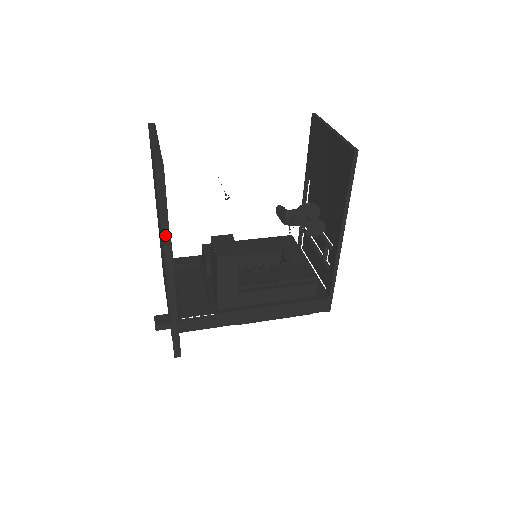
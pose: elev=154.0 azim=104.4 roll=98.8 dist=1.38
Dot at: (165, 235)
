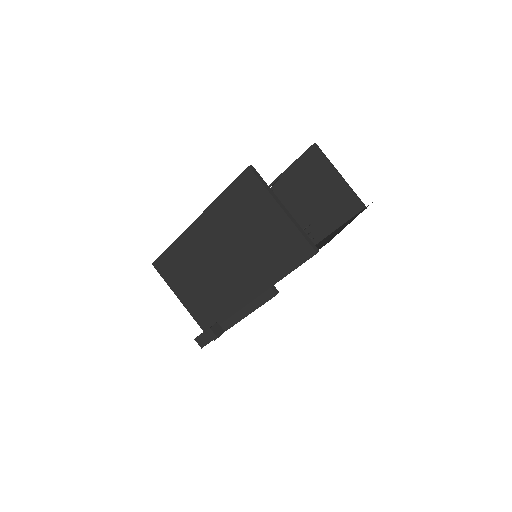
Dot at: (274, 284)
